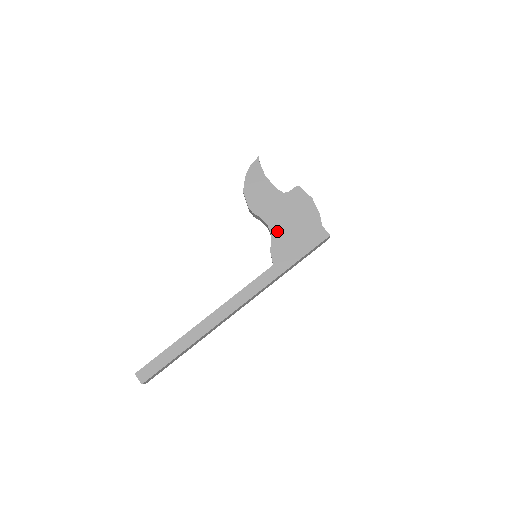
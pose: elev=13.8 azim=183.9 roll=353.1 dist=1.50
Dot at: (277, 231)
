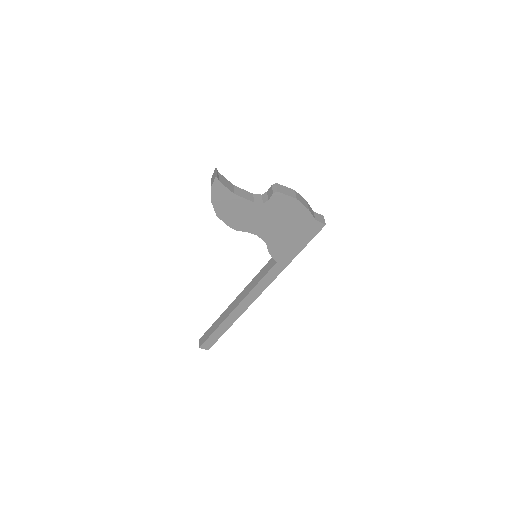
Dot at: (269, 238)
